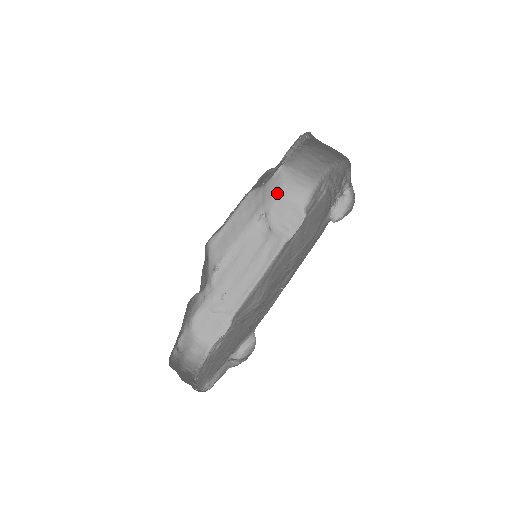
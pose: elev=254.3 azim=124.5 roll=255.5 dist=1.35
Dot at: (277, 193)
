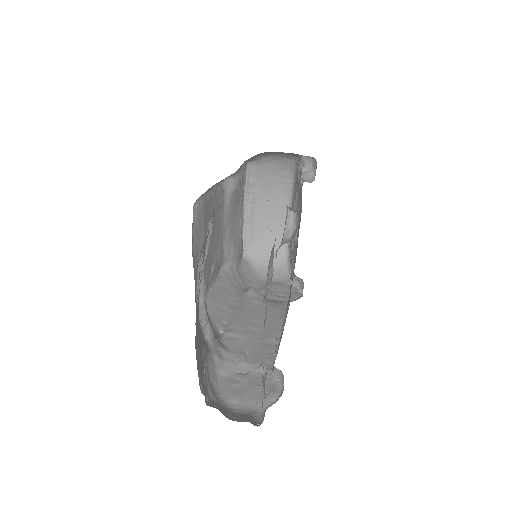
Dot at: (254, 279)
